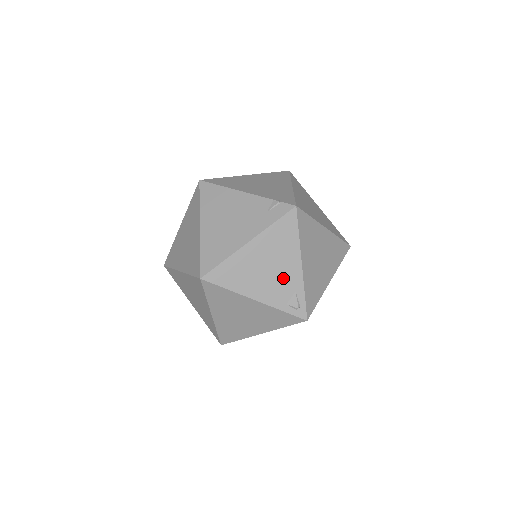
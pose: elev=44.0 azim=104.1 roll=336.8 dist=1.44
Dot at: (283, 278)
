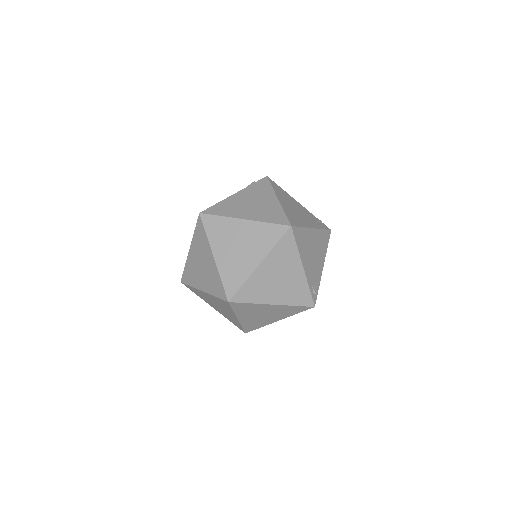
Dot at: (316, 267)
